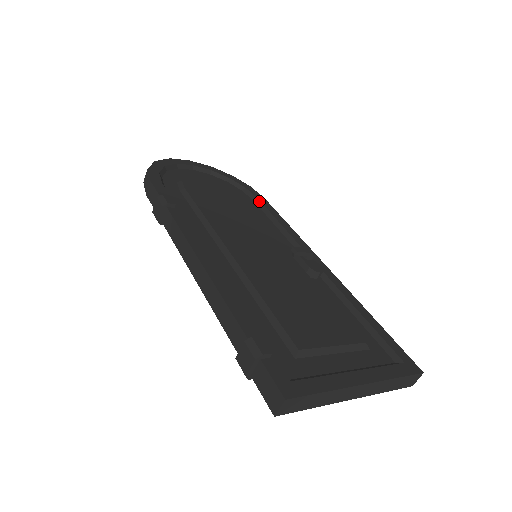
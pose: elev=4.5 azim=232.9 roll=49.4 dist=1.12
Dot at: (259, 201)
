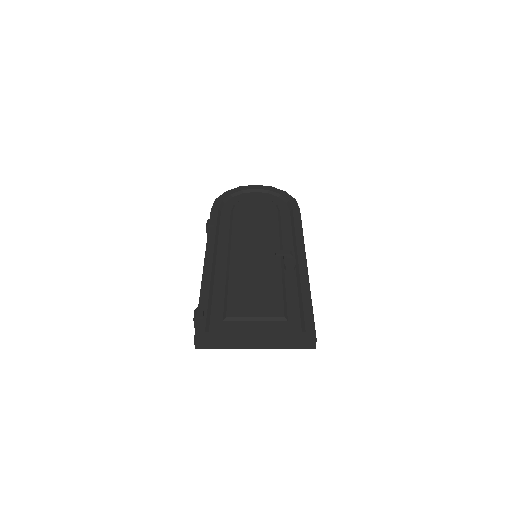
Dot at: (292, 211)
